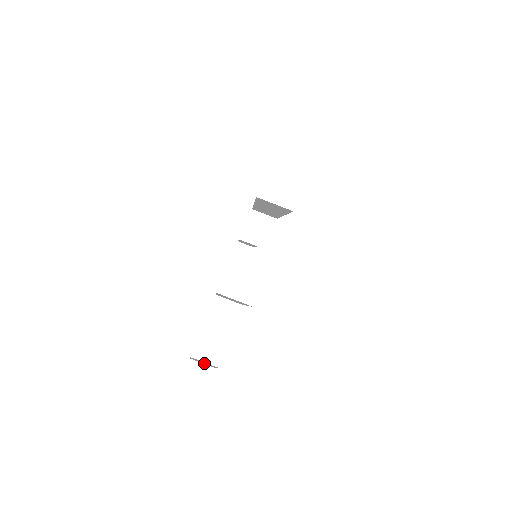
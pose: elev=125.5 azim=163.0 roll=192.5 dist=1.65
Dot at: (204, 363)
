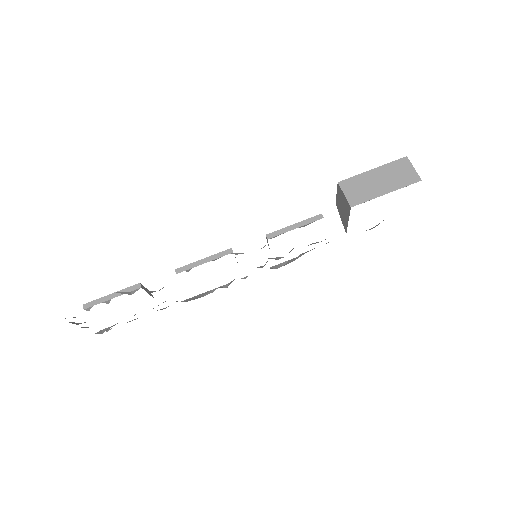
Dot at: occluded
